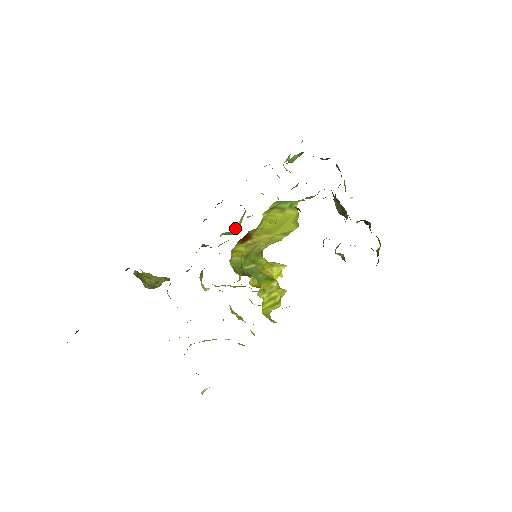
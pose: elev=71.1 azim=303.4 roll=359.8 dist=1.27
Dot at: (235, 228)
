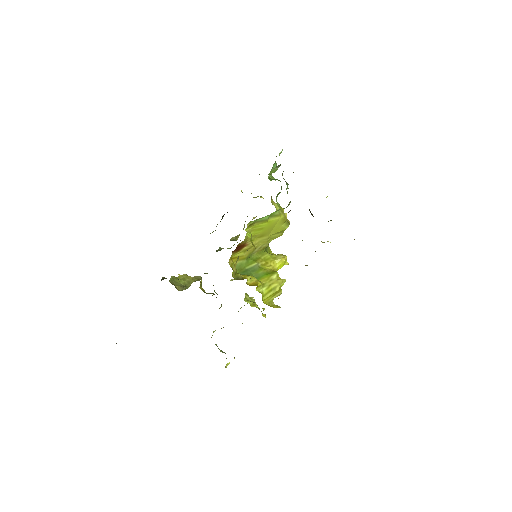
Dot at: occluded
